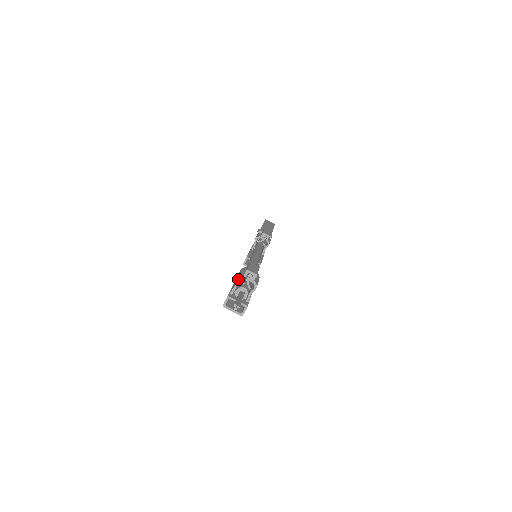
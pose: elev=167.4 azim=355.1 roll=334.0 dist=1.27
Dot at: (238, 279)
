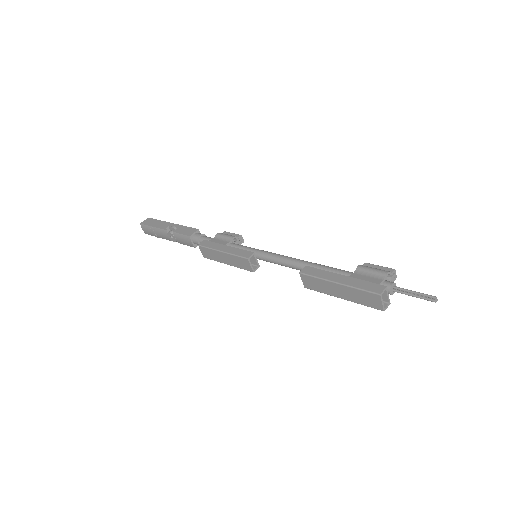
Dot at: (388, 274)
